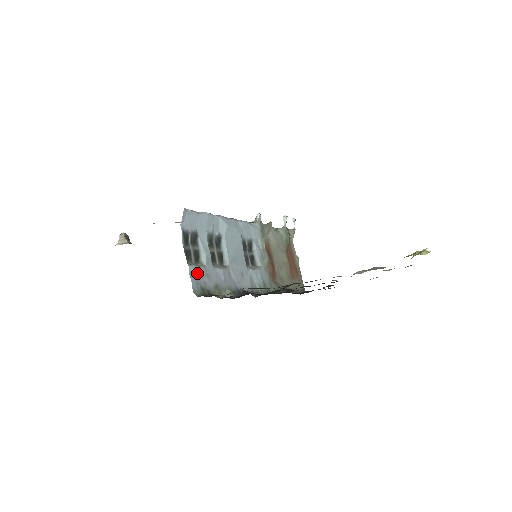
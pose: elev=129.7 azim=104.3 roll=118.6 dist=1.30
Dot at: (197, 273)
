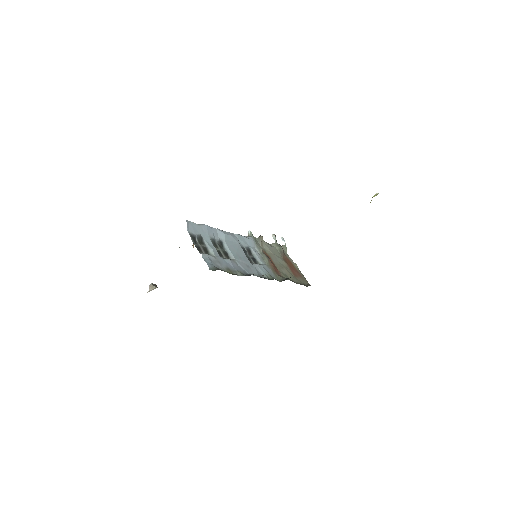
Dot at: (209, 259)
